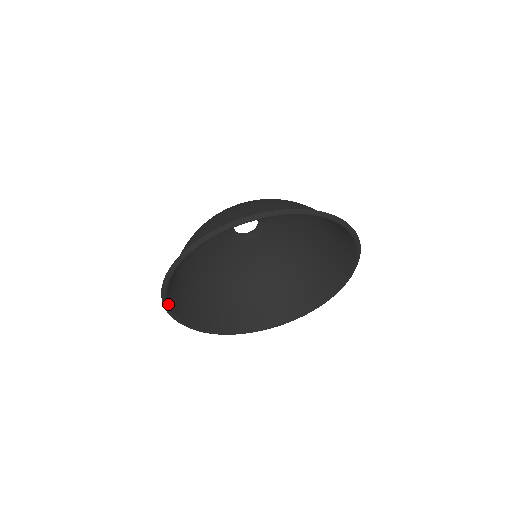
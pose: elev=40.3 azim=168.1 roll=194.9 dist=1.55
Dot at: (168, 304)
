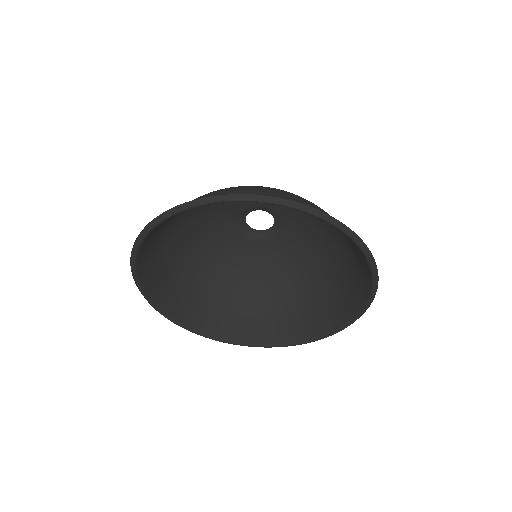
Dot at: (145, 293)
